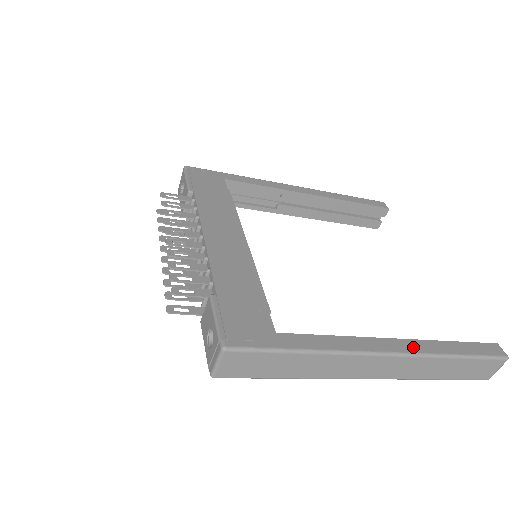
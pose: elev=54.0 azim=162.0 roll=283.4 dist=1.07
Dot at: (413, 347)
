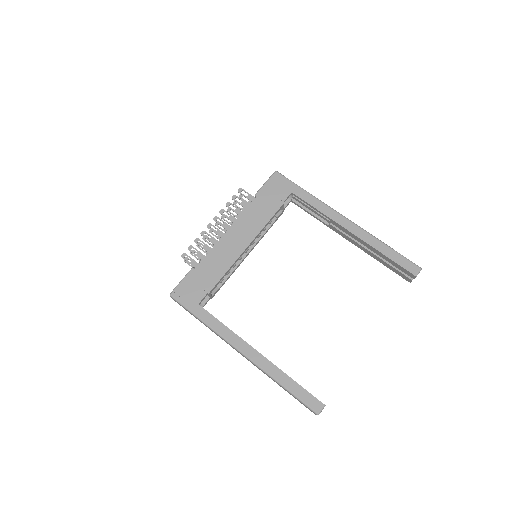
Dot at: (260, 361)
